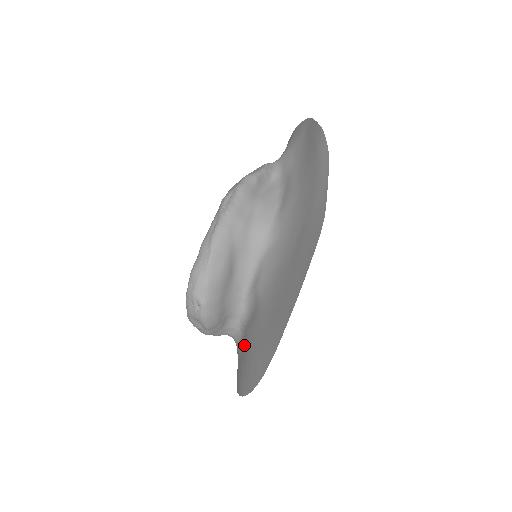
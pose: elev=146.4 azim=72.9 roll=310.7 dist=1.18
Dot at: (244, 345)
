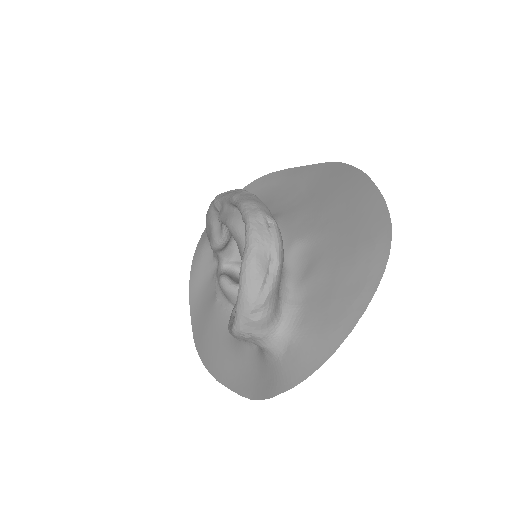
Dot at: (318, 288)
